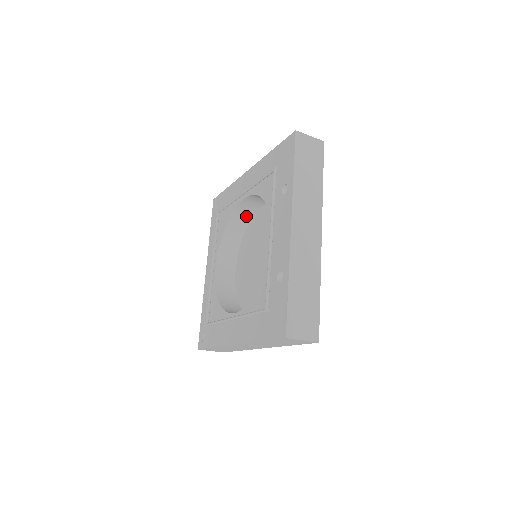
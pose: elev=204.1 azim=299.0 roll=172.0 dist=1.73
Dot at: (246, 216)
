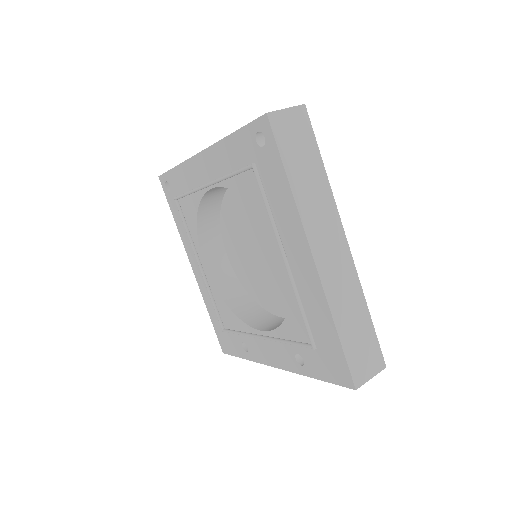
Dot at: occluded
